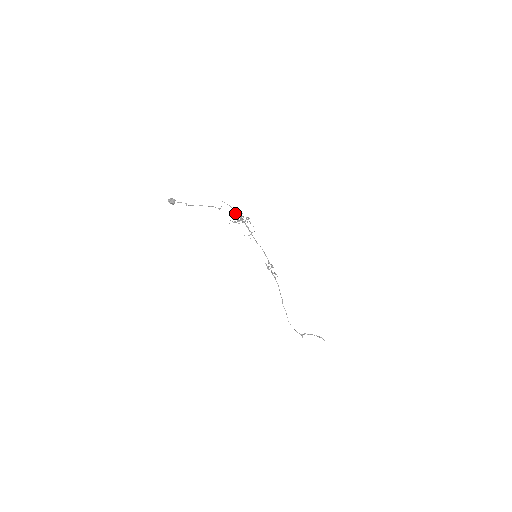
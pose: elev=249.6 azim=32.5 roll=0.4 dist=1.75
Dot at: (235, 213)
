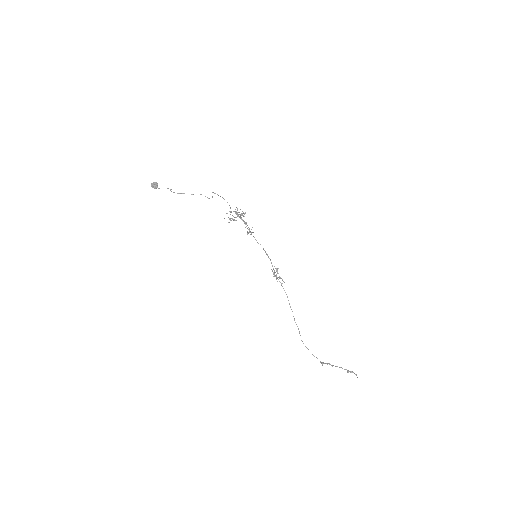
Dot at: occluded
